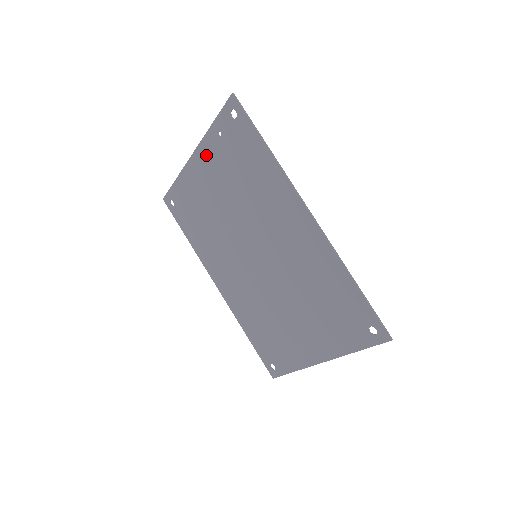
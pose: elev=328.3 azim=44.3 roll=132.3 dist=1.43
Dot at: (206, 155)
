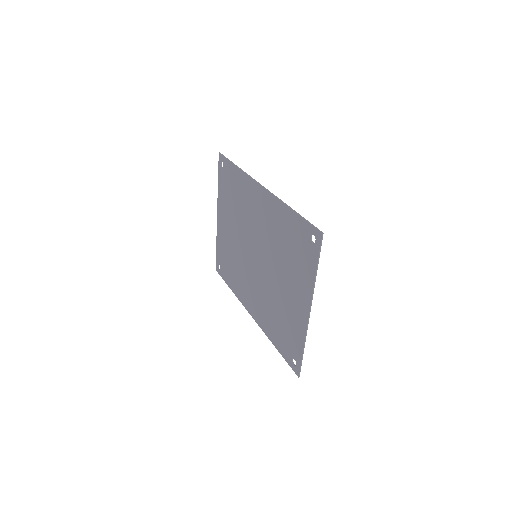
Dot at: (221, 207)
